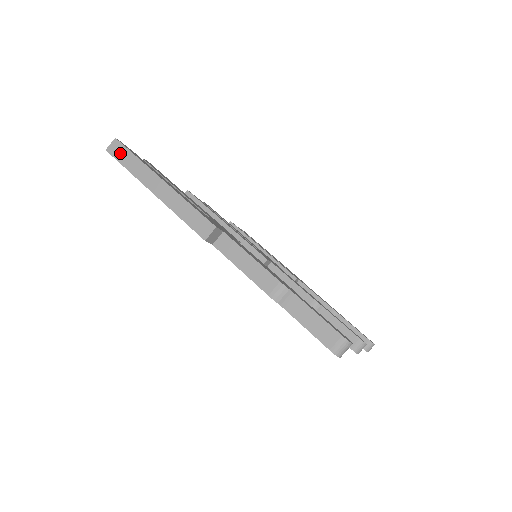
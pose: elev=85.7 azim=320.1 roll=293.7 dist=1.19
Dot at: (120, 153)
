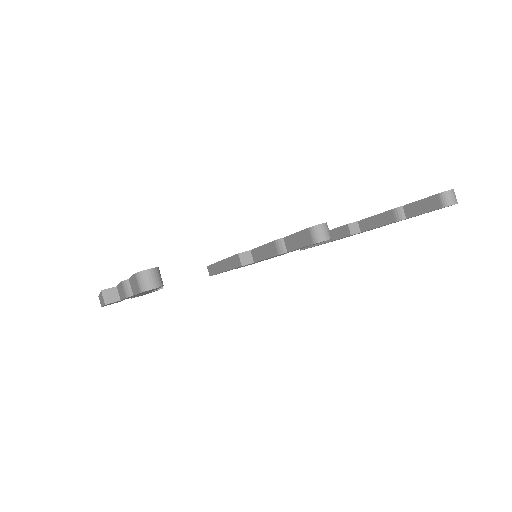
Dot at: (100, 301)
